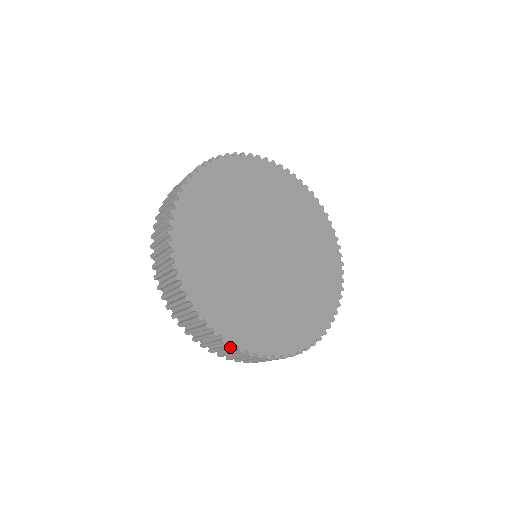
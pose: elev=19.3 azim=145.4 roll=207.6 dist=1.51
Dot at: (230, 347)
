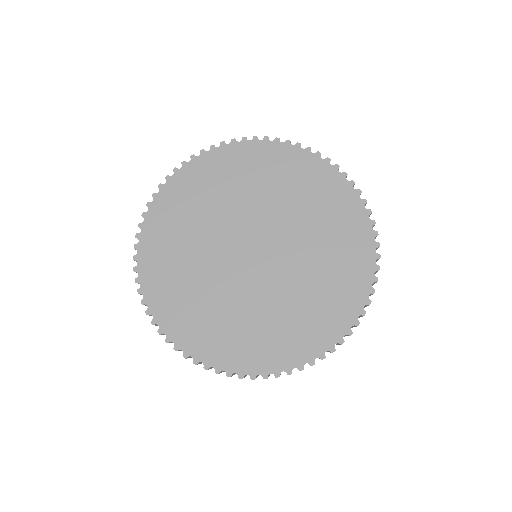
Dot at: occluded
